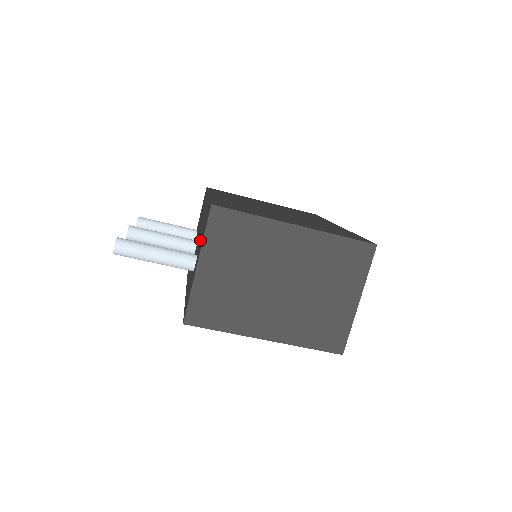
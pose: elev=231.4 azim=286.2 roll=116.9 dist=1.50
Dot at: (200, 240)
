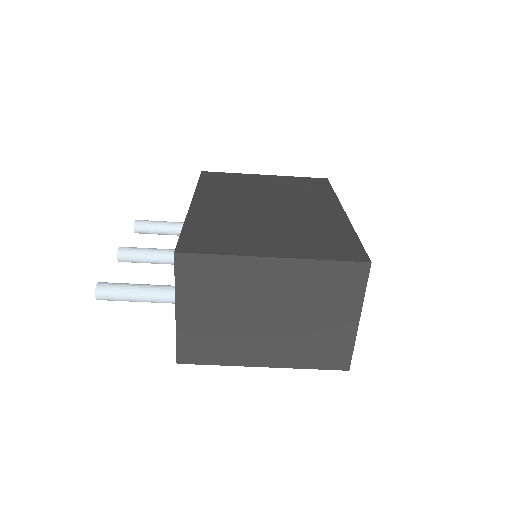
Dot at: occluded
